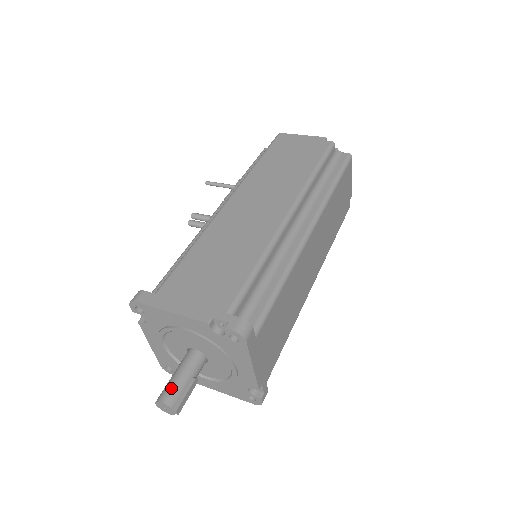
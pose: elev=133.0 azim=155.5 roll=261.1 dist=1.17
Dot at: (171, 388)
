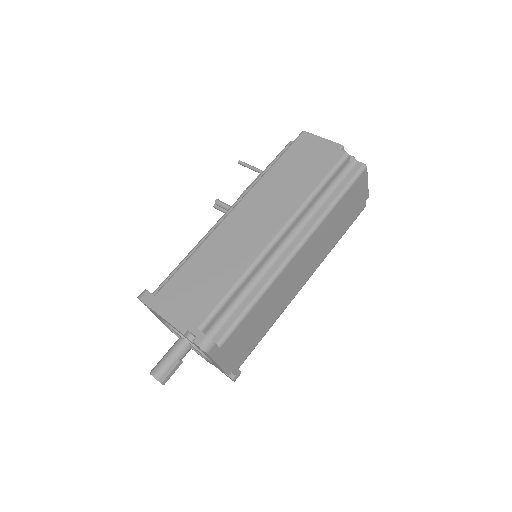
Dot at: (160, 366)
